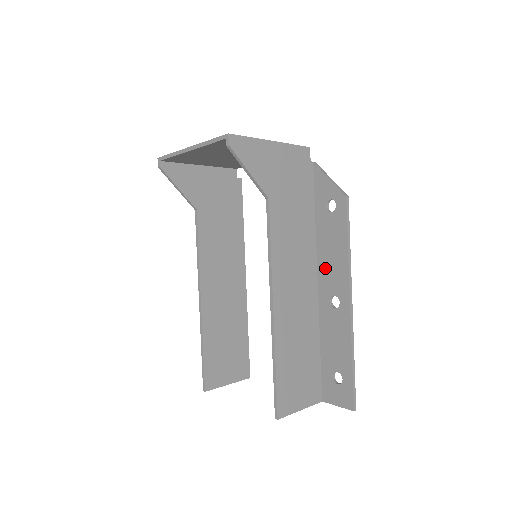
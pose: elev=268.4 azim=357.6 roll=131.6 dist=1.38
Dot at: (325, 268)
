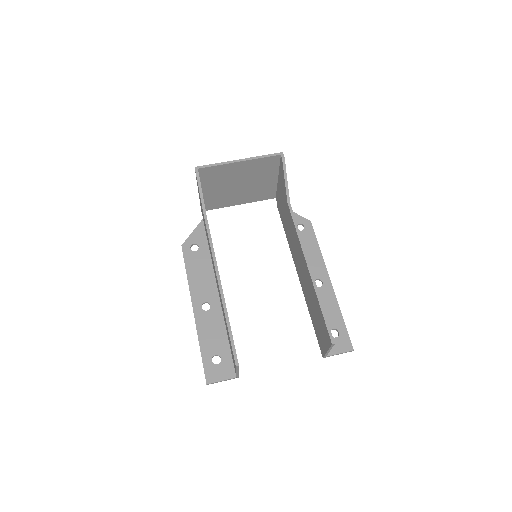
Dot at: occluded
